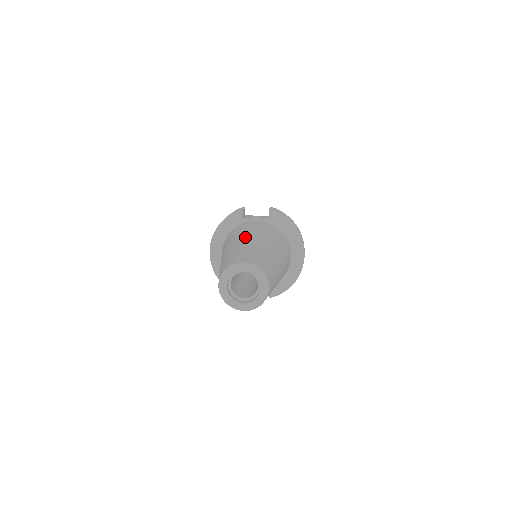
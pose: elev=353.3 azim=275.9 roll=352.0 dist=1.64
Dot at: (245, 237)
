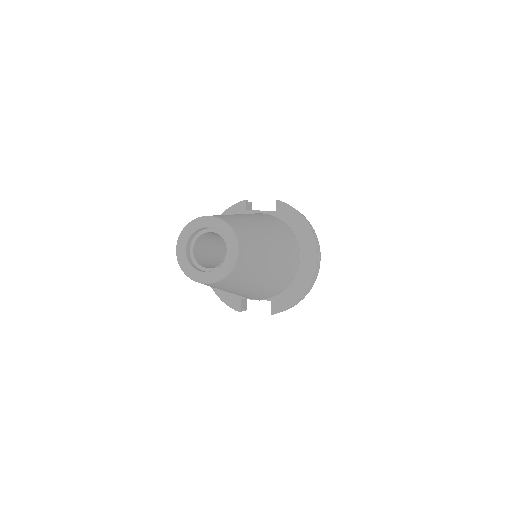
Dot at: occluded
